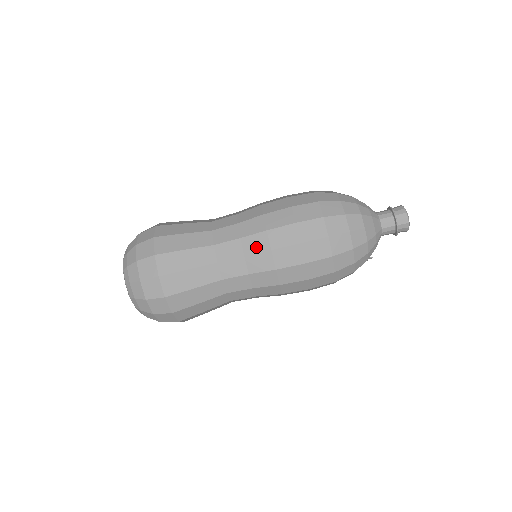
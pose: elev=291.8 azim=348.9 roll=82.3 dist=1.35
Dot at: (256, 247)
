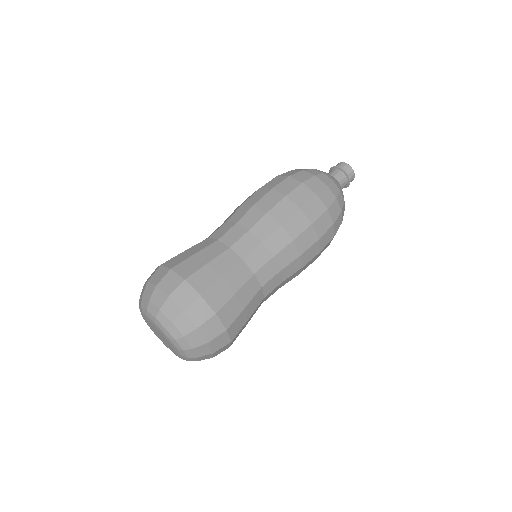
Dot at: (267, 230)
